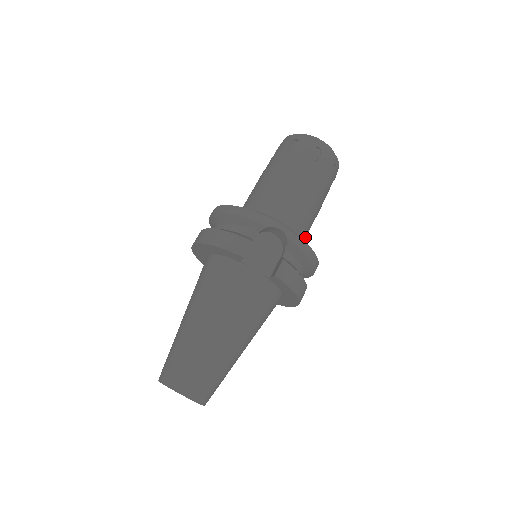
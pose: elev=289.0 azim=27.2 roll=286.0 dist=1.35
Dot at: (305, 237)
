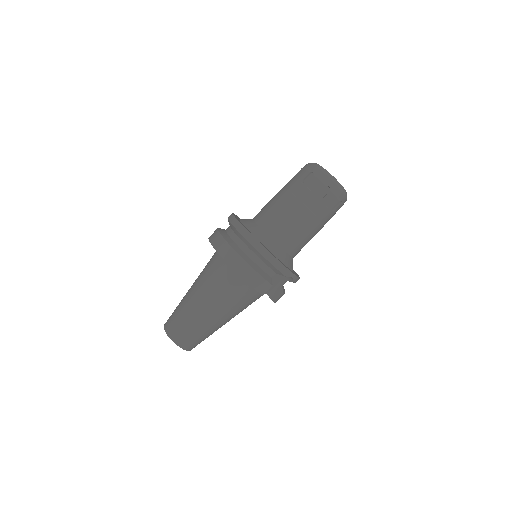
Dot at: occluded
